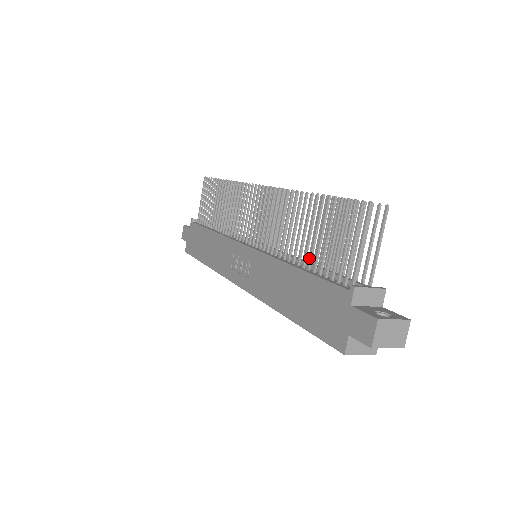
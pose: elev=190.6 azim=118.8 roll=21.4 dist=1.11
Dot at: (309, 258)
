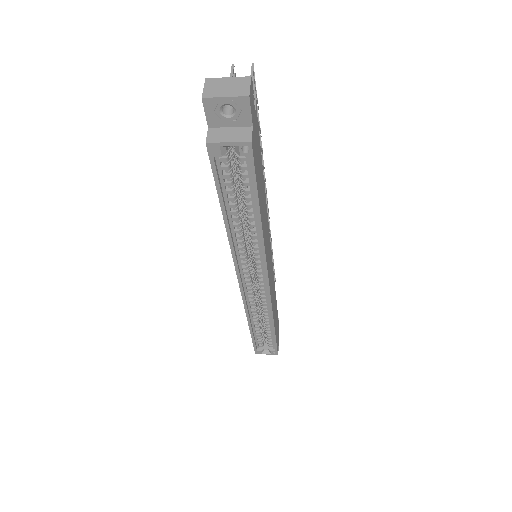
Dot at: occluded
